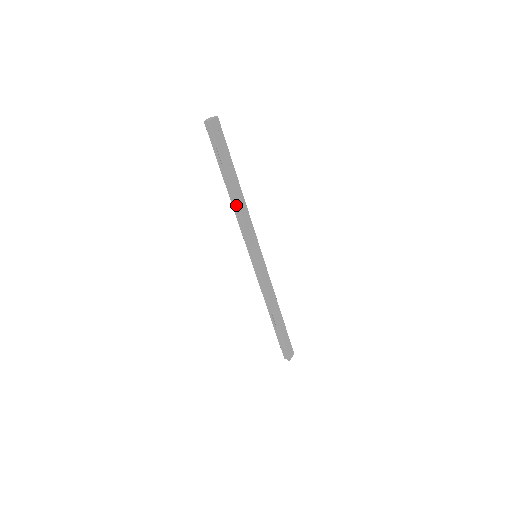
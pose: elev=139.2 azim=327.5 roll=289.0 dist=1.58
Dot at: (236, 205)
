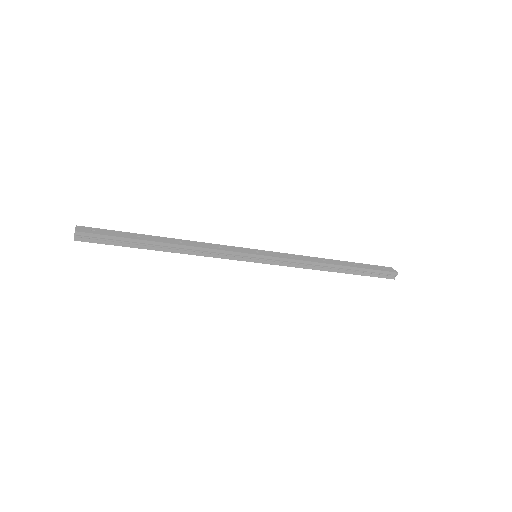
Dot at: (185, 248)
